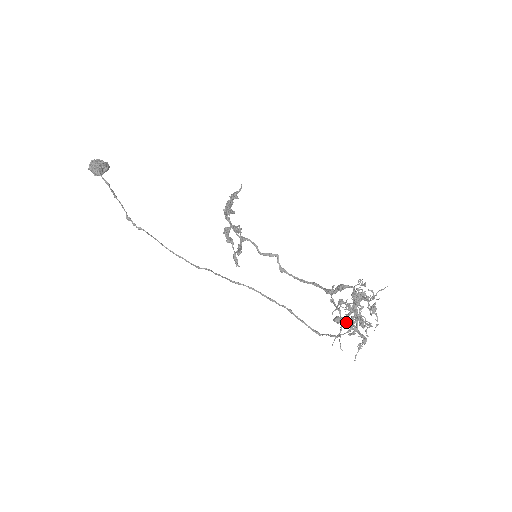
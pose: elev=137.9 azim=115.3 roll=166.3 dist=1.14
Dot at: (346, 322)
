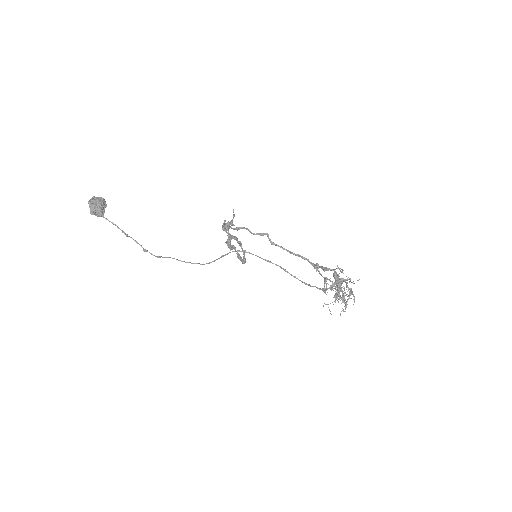
Dot at: occluded
